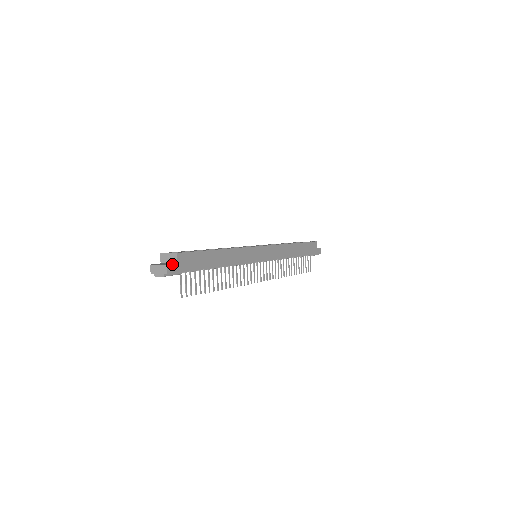
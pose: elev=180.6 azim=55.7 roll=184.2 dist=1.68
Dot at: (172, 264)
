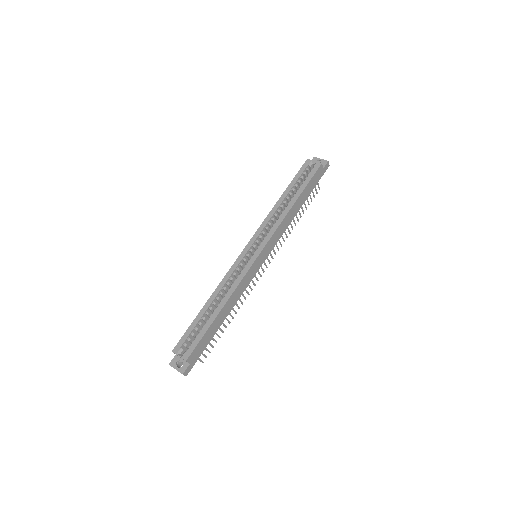
Dot at: (186, 369)
